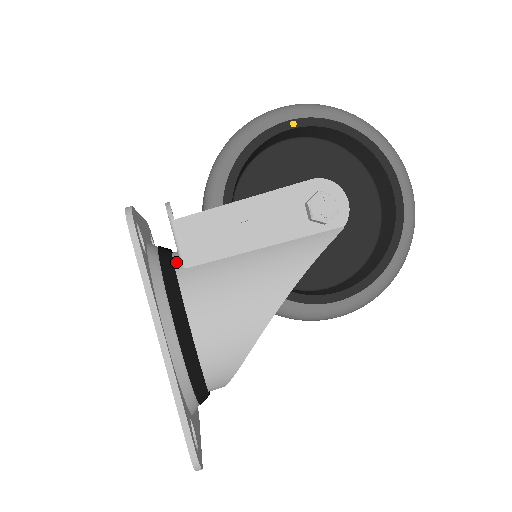
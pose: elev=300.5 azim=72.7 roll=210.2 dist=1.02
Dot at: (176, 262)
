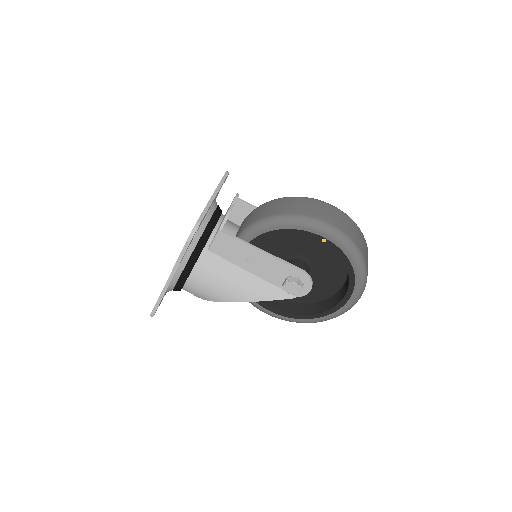
Dot at: (209, 241)
